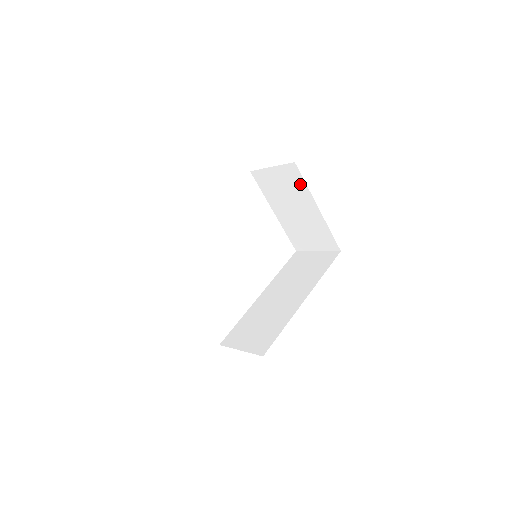
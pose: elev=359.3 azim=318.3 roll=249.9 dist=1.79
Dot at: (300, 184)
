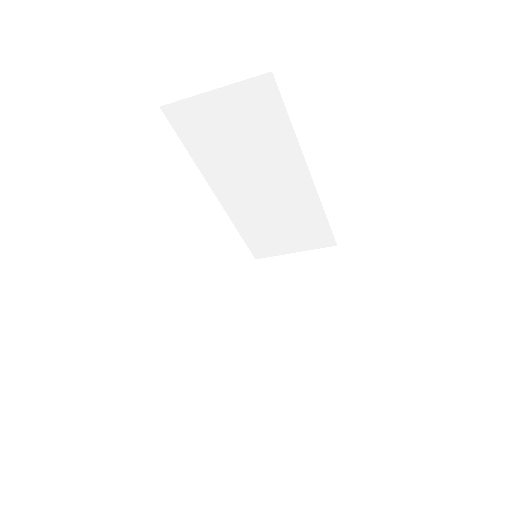
Dot at: (328, 274)
